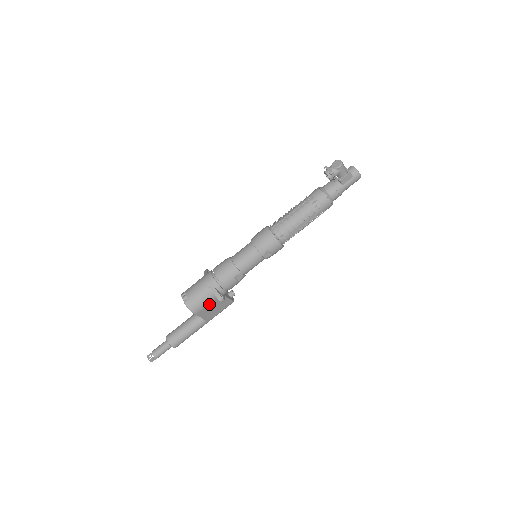
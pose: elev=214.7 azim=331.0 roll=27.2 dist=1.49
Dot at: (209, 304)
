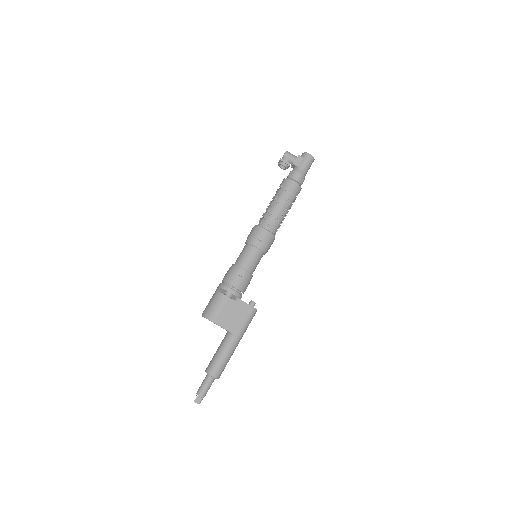
Dot at: (224, 309)
